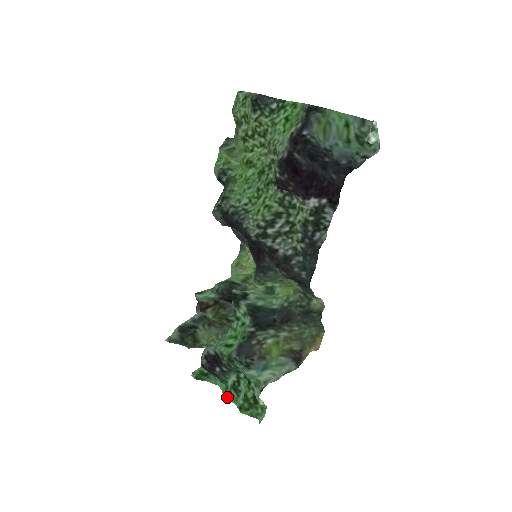
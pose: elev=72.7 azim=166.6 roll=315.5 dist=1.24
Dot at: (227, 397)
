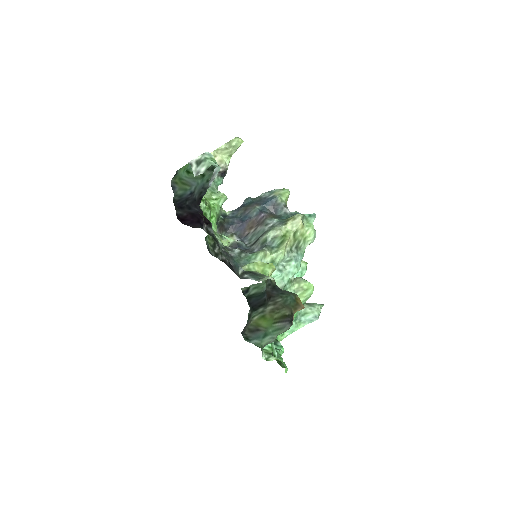
Dot at: occluded
